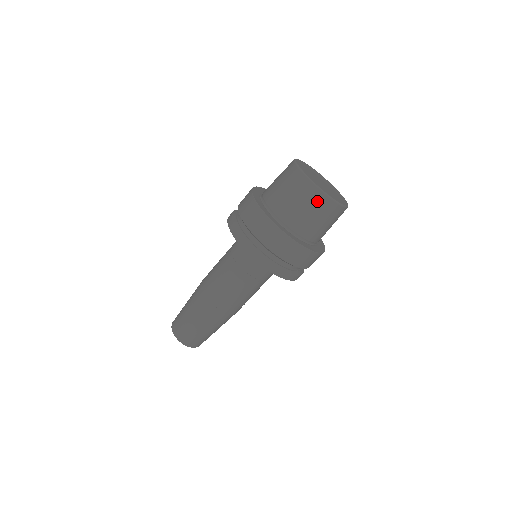
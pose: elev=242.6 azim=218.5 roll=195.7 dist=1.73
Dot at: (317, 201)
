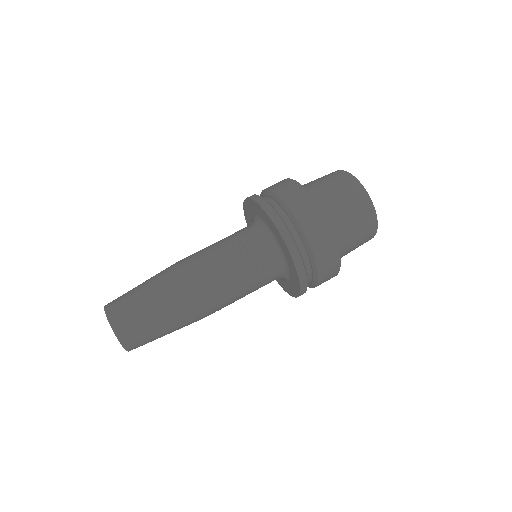
Dot at: (337, 175)
